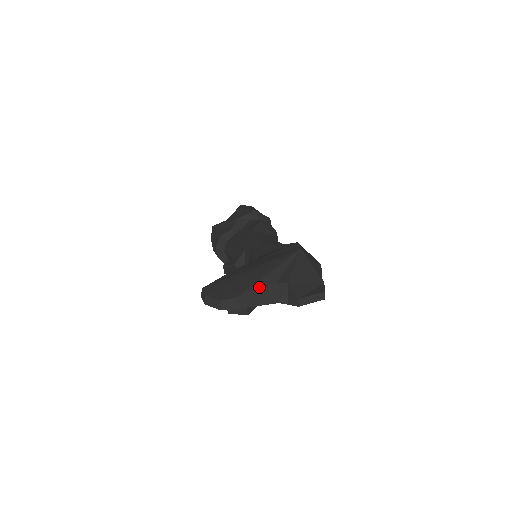
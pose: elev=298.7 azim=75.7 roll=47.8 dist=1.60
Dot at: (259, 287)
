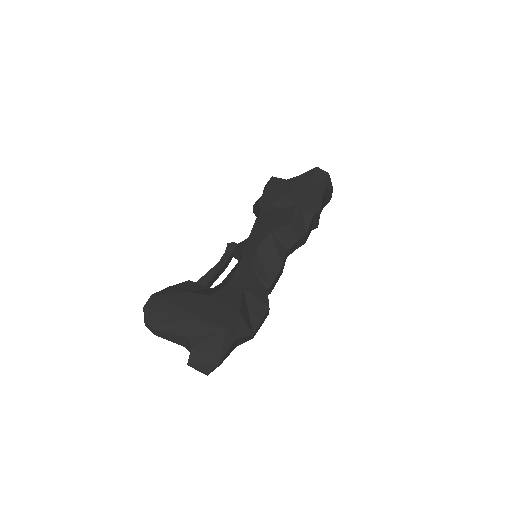
Dot at: (174, 333)
